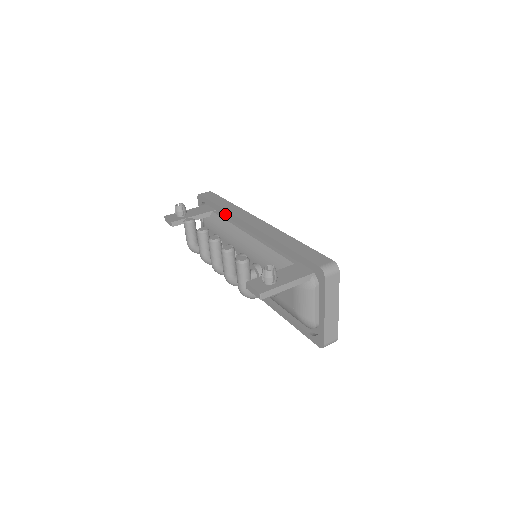
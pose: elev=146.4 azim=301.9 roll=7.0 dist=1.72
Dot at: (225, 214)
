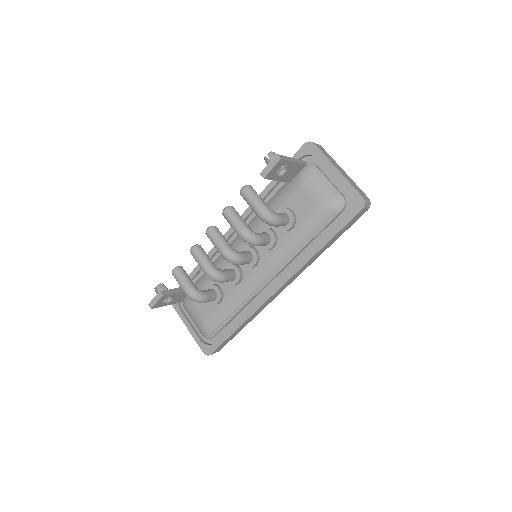
Dot at: occluded
